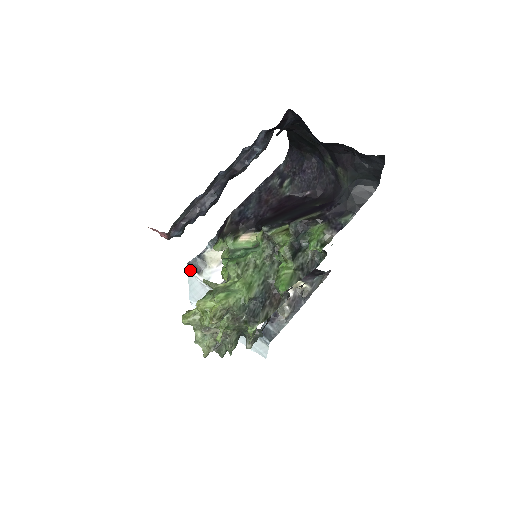
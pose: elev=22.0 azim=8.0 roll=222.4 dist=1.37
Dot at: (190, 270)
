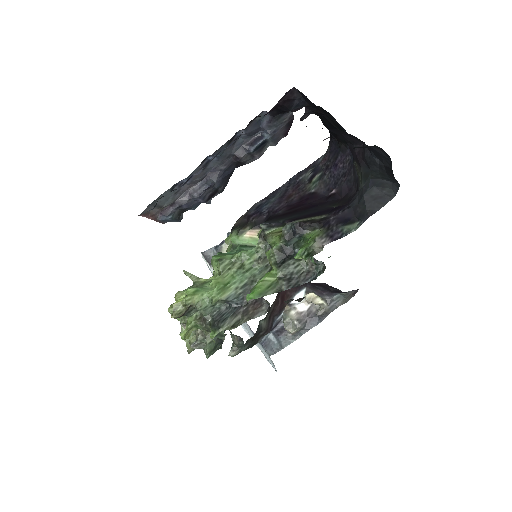
Dot at: (204, 260)
